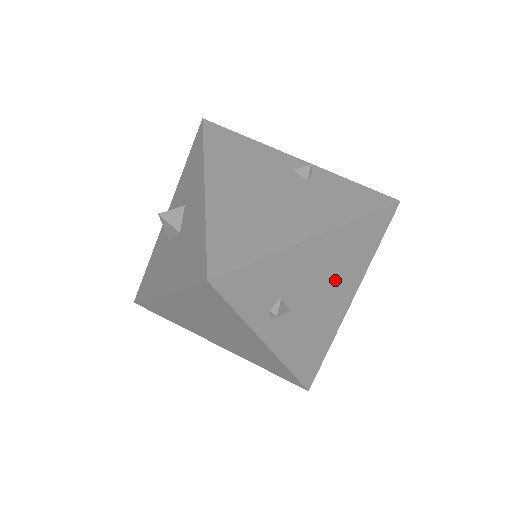
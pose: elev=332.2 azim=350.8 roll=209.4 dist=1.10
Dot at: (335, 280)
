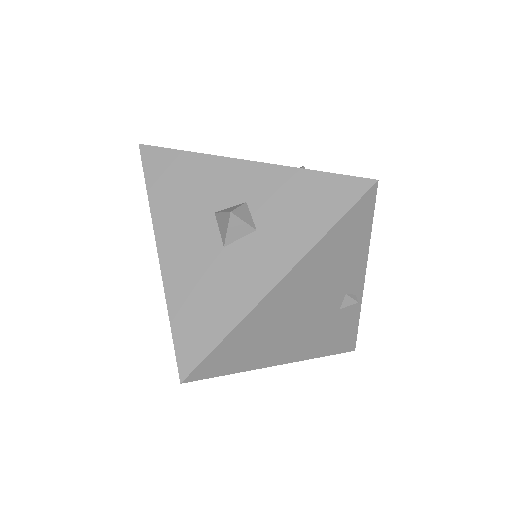
Dot at: occluded
